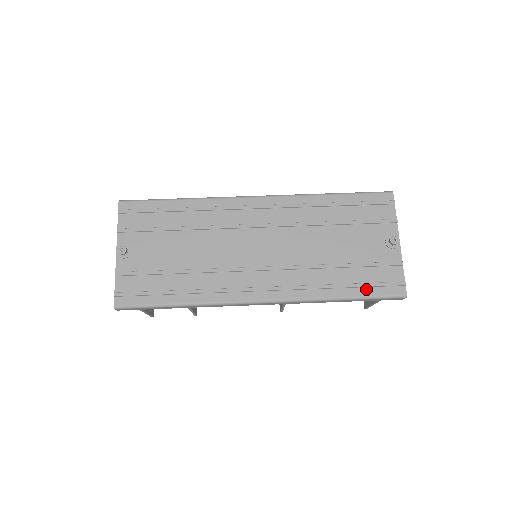
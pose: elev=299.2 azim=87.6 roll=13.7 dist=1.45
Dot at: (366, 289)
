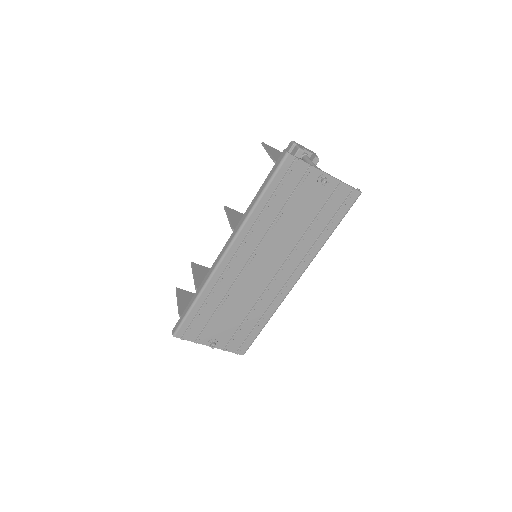
Dot at: (338, 217)
